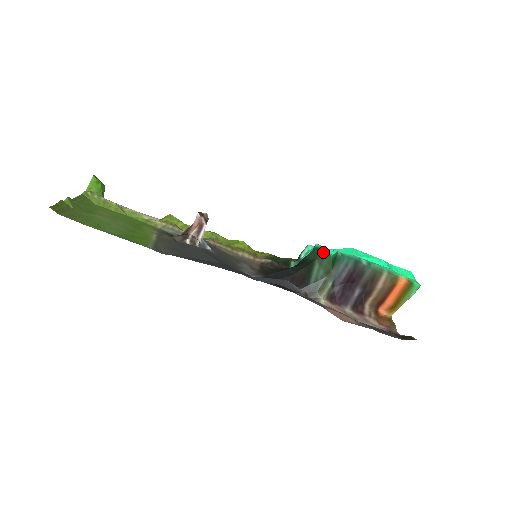
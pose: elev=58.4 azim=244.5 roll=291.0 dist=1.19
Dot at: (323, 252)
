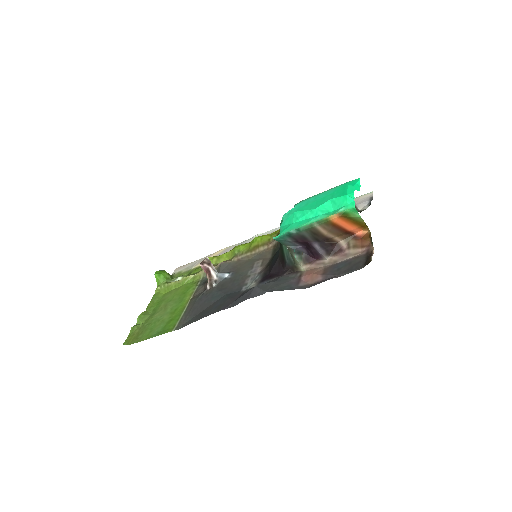
Dot at: occluded
